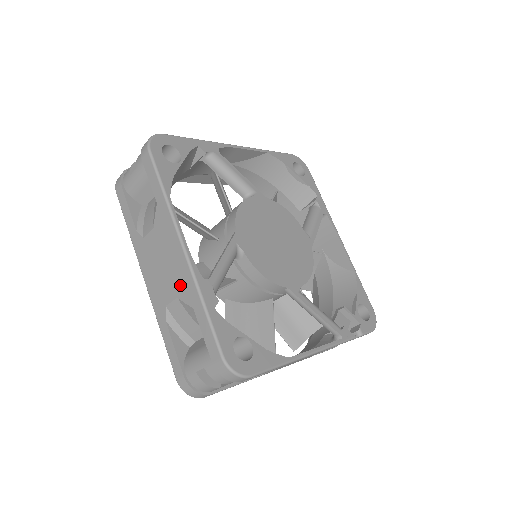
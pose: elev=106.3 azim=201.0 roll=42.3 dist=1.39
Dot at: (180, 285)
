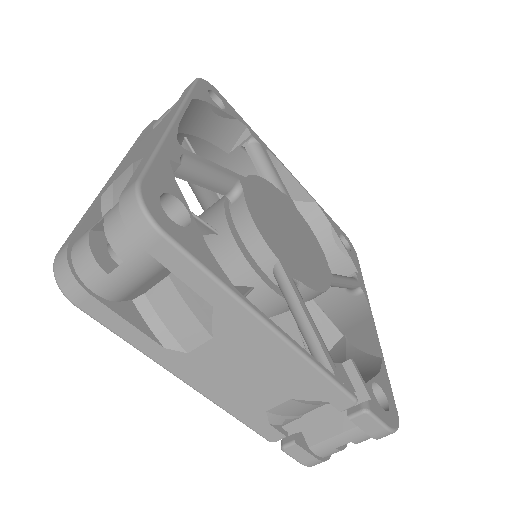
Dot at: (146, 148)
